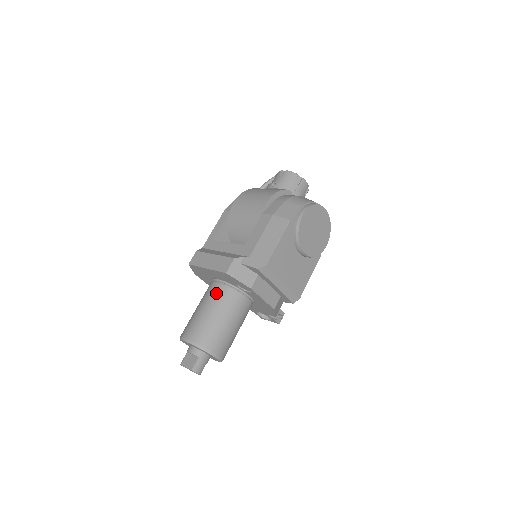
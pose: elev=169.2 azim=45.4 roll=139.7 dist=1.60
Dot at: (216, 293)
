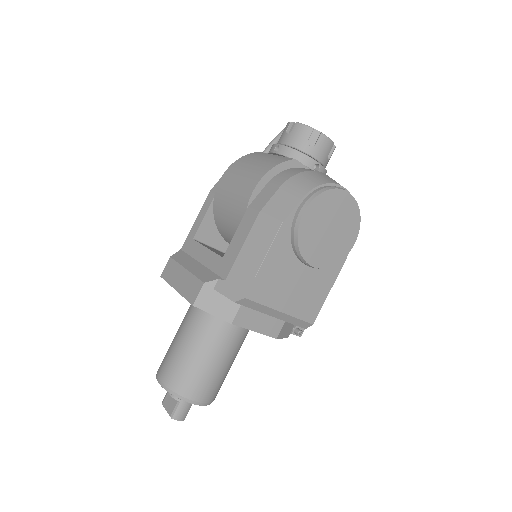
Dot at: (194, 319)
